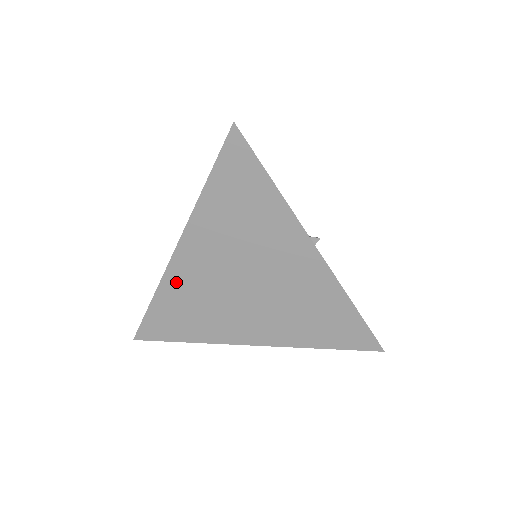
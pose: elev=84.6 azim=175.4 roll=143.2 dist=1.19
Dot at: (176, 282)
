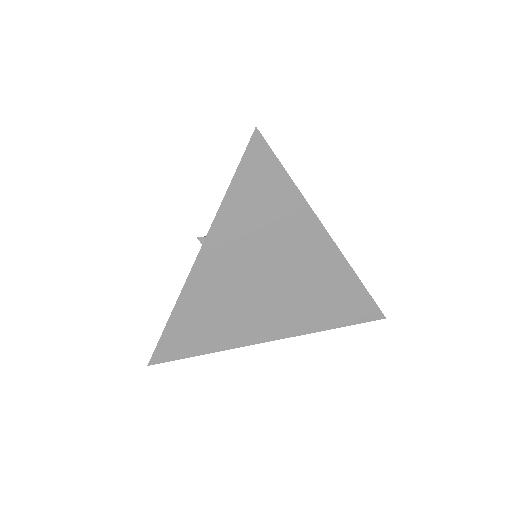
Dot at: (195, 295)
